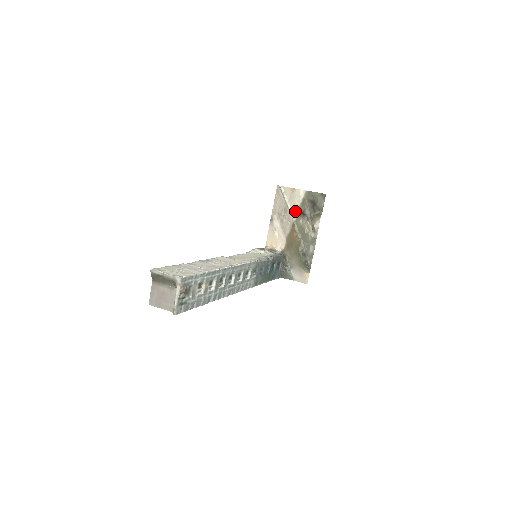
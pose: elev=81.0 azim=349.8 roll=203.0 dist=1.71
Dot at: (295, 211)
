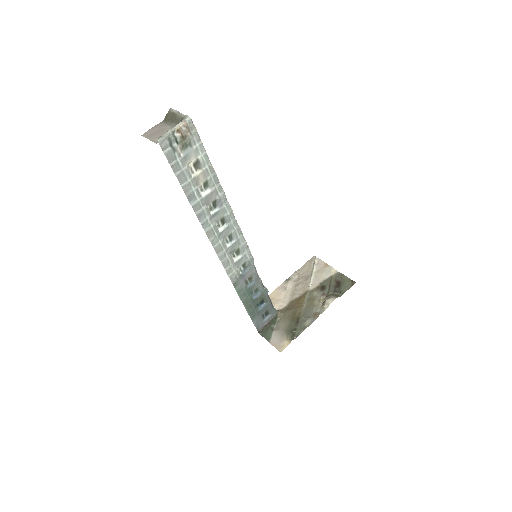
Dot at: (316, 282)
